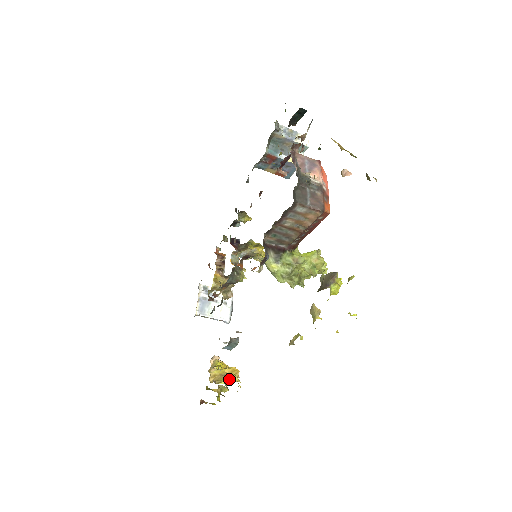
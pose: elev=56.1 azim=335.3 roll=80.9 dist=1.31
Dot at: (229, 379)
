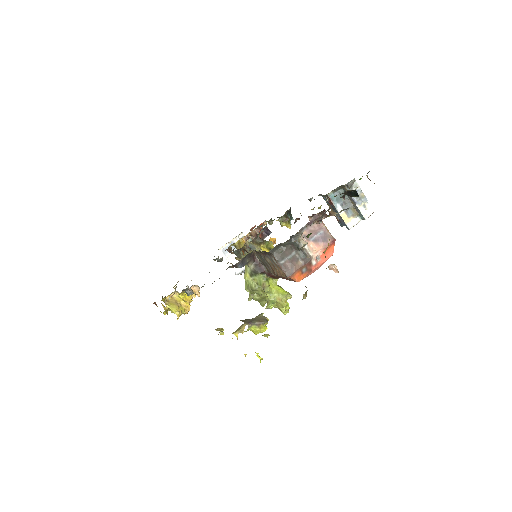
Dot at: (174, 309)
